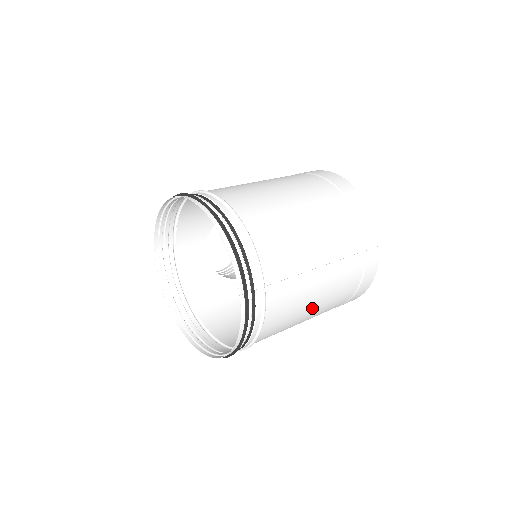
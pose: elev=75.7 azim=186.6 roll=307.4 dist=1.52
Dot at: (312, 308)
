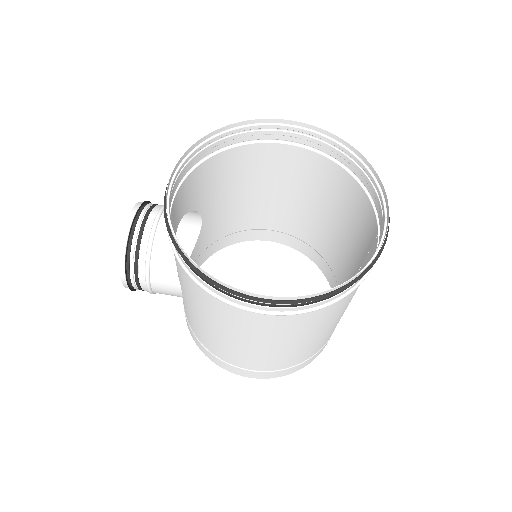
Dot at: (338, 318)
